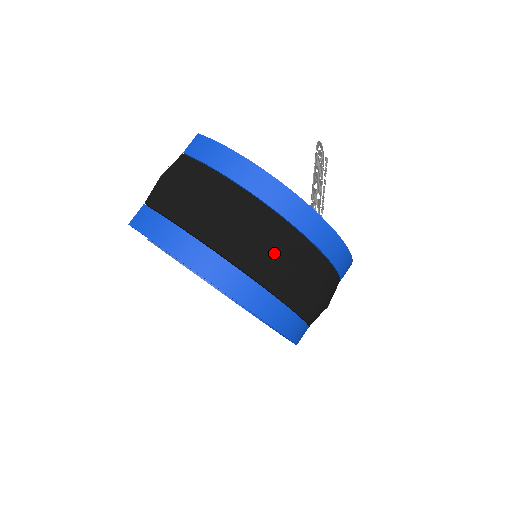
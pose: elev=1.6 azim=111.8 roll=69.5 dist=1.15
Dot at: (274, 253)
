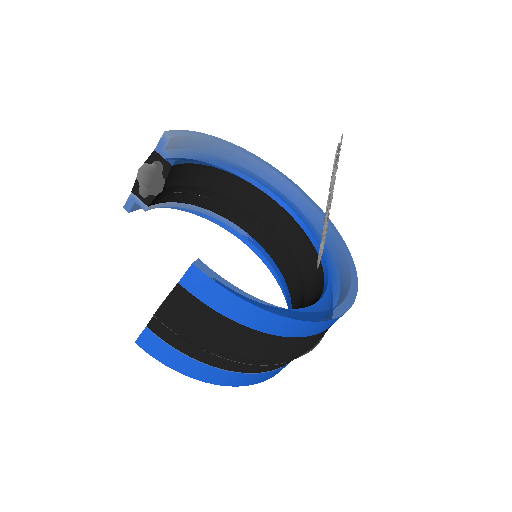
Dot at: (287, 359)
